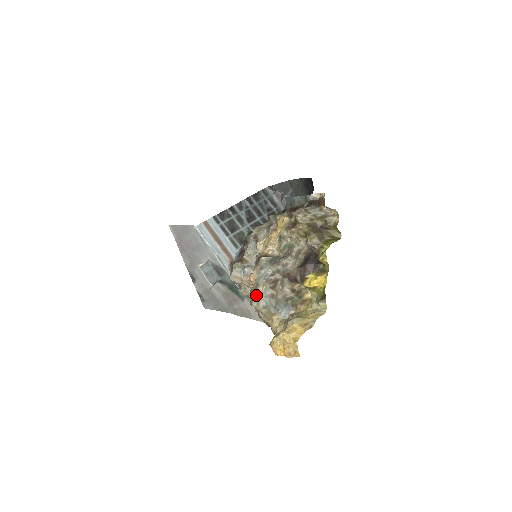
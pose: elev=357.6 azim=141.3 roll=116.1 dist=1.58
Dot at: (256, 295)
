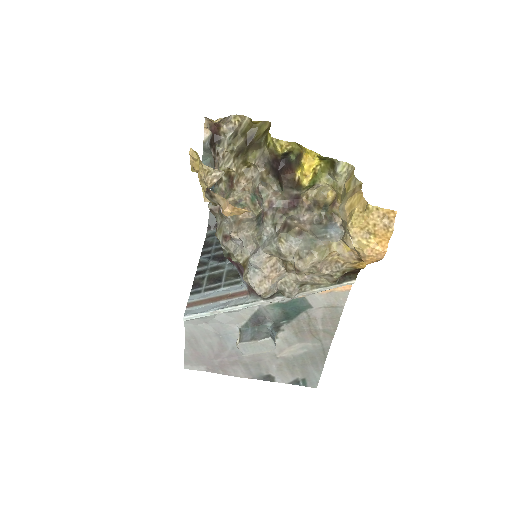
Dot at: (290, 259)
